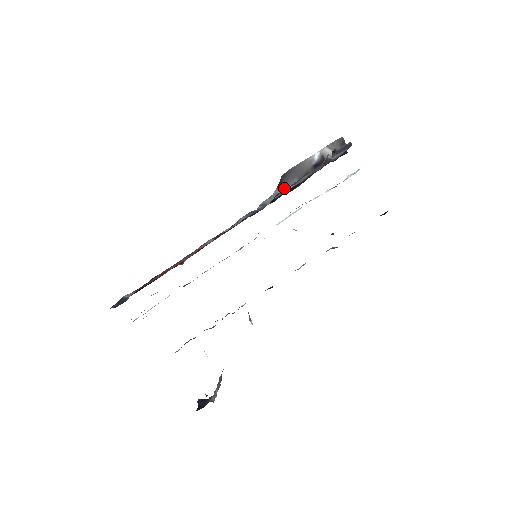
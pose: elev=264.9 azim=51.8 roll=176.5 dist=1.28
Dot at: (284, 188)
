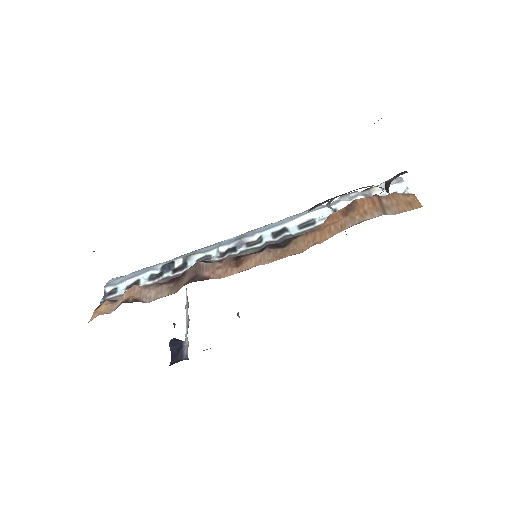
Dot at: (312, 209)
